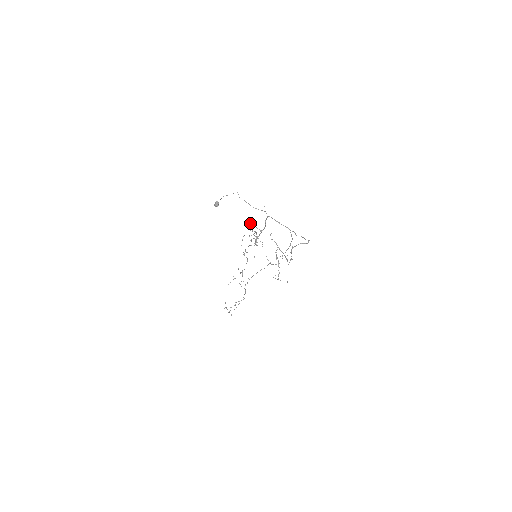
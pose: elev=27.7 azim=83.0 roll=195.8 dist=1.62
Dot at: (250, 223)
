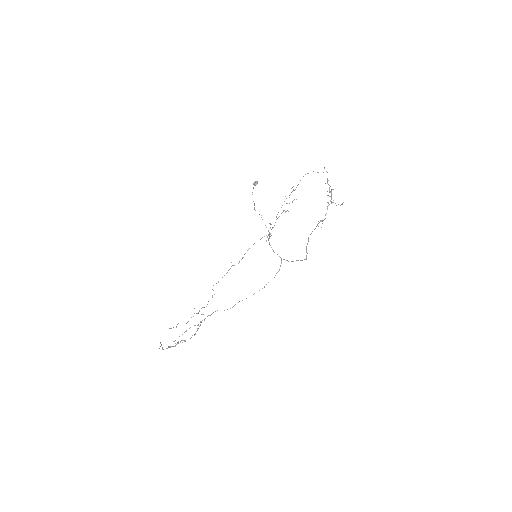
Dot at: (307, 173)
